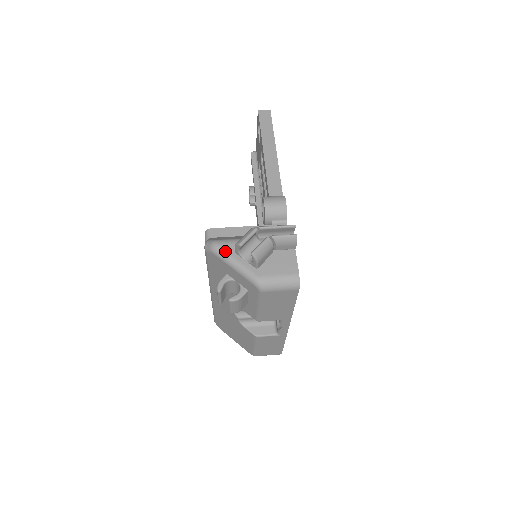
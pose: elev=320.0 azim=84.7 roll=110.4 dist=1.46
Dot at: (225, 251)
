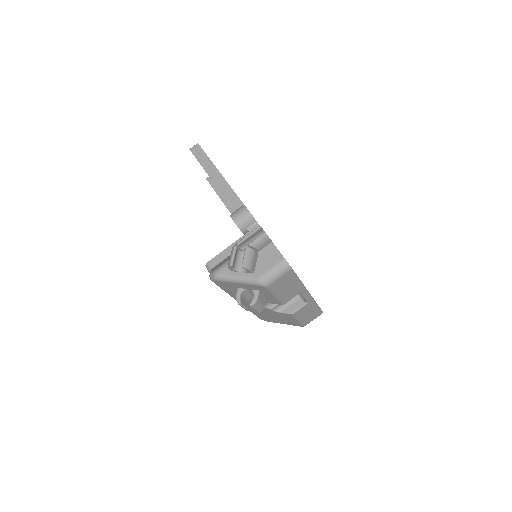
Dot at: (225, 275)
